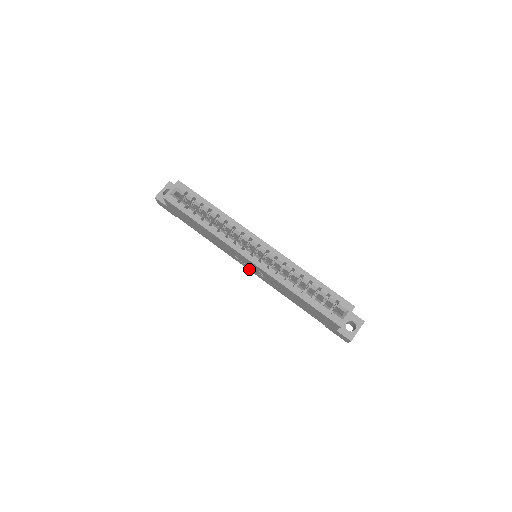
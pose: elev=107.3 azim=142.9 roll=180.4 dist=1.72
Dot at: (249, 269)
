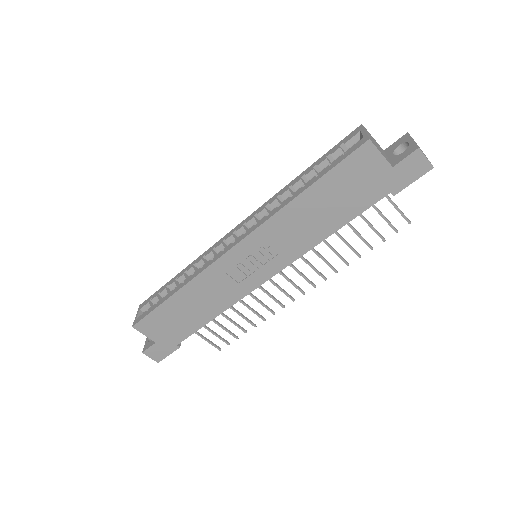
Dot at: (267, 276)
